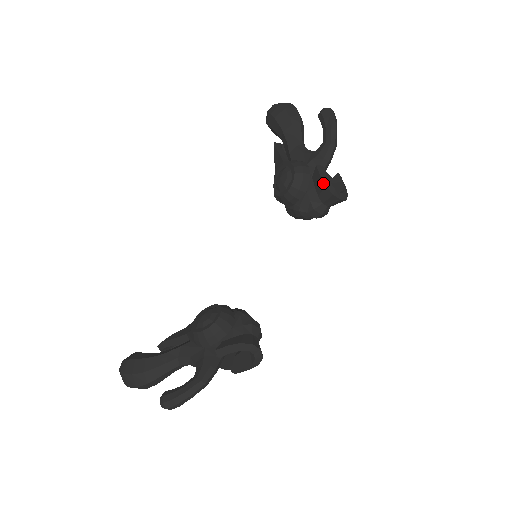
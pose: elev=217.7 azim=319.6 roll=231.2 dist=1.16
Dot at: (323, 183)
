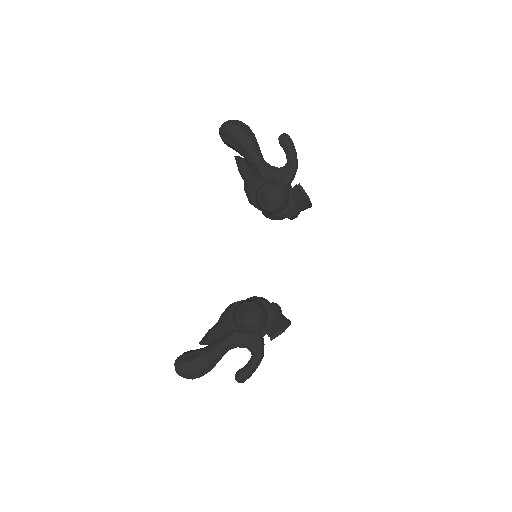
Dot at: (303, 200)
